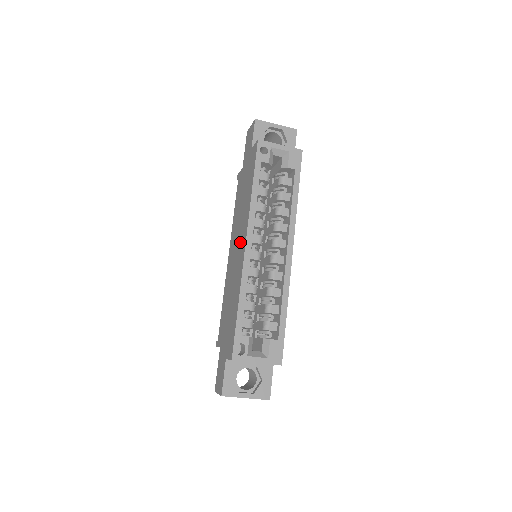
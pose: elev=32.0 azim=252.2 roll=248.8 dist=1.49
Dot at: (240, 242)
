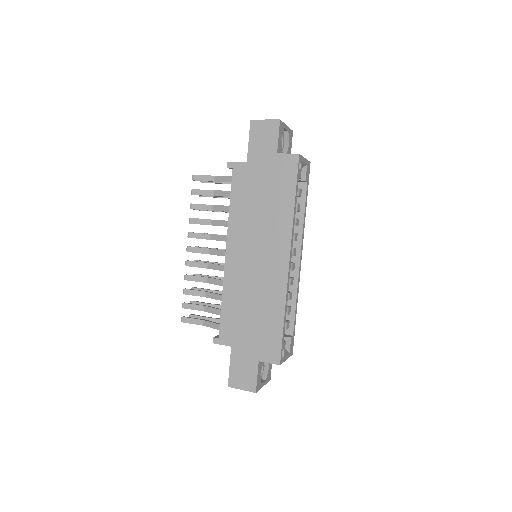
Dot at: (270, 253)
